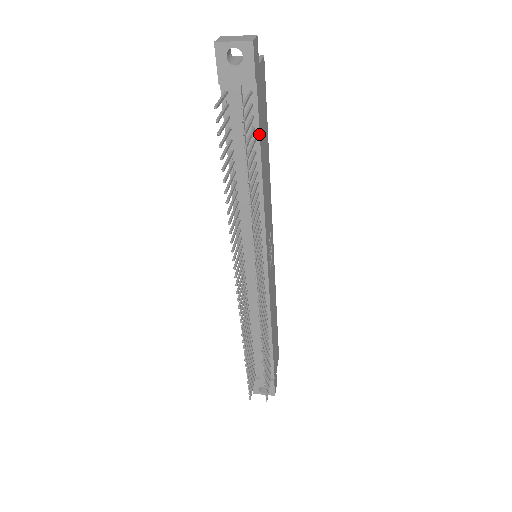
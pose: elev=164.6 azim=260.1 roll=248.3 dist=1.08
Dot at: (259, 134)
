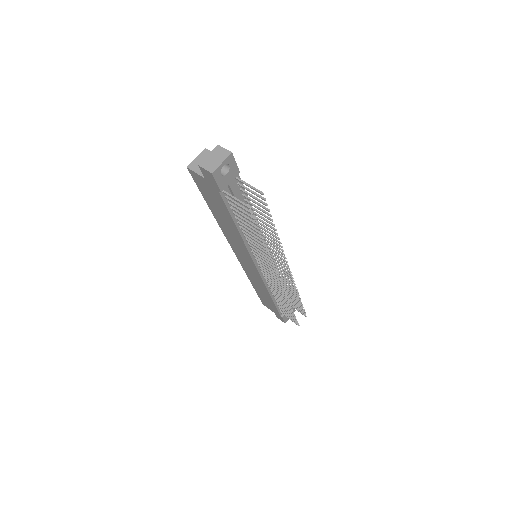
Dot at: (247, 195)
